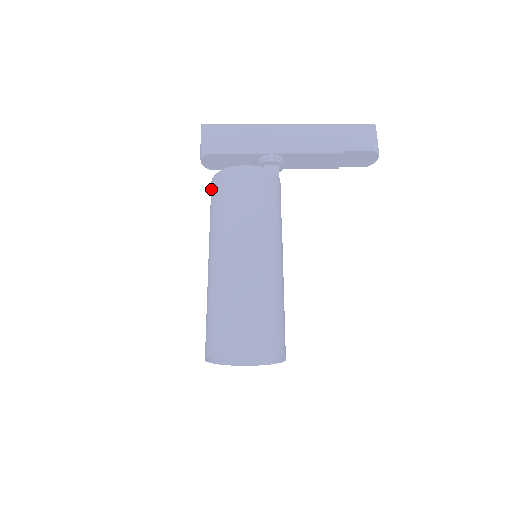
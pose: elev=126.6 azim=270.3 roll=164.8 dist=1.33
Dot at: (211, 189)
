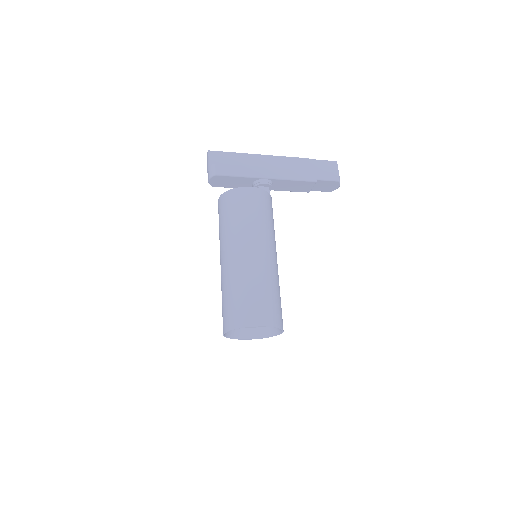
Dot at: (220, 203)
